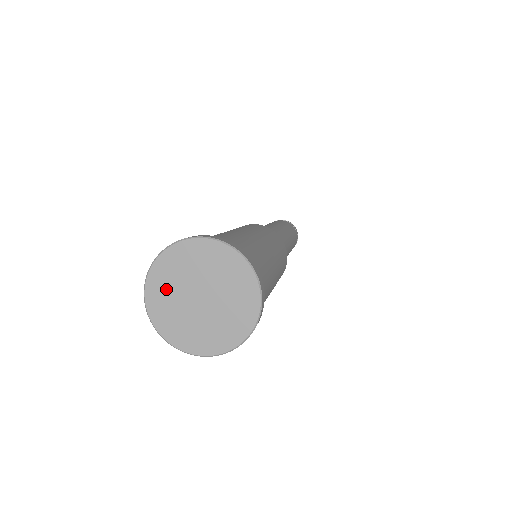
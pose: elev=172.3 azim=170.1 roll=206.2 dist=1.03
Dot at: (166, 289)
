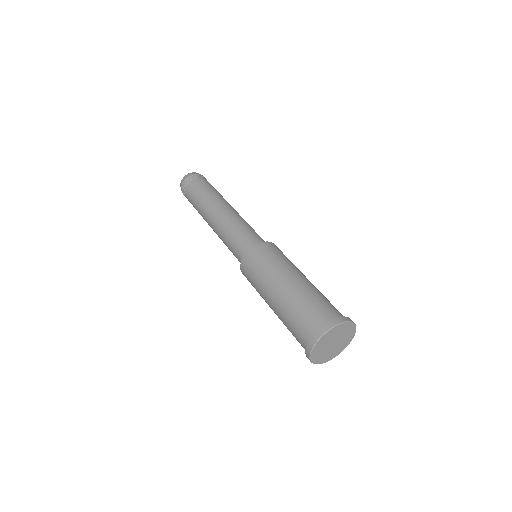
Dot at: (327, 339)
